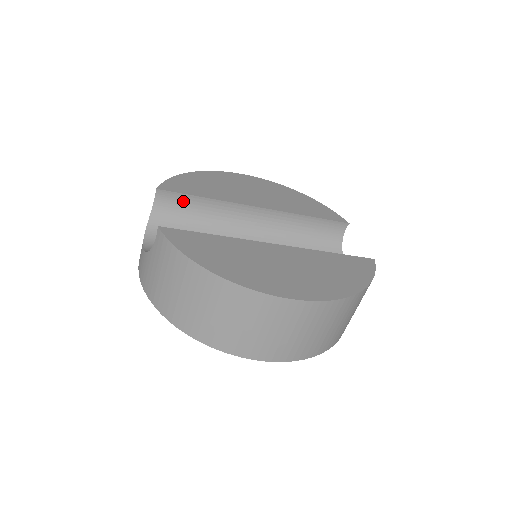
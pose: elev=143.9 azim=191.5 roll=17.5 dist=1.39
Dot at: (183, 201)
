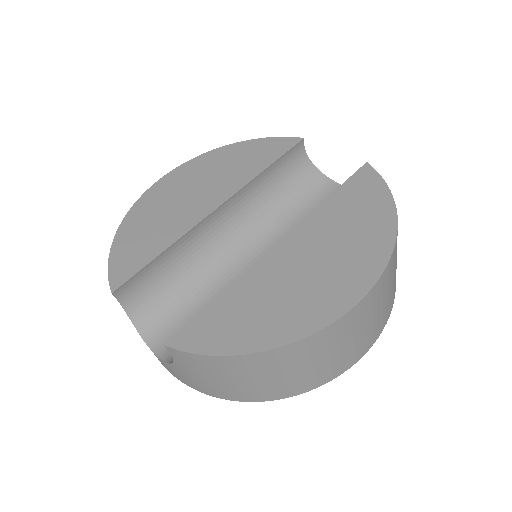
Dot at: (145, 275)
